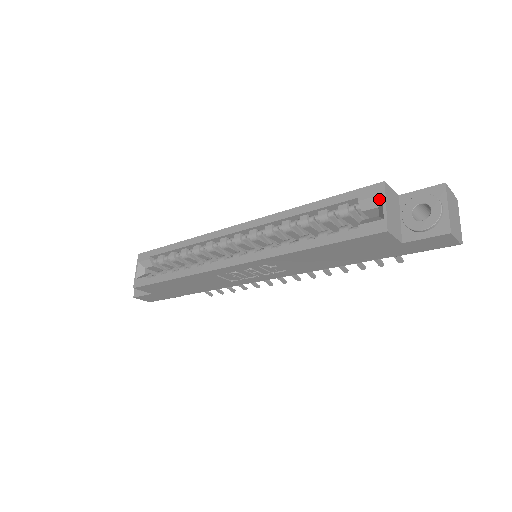
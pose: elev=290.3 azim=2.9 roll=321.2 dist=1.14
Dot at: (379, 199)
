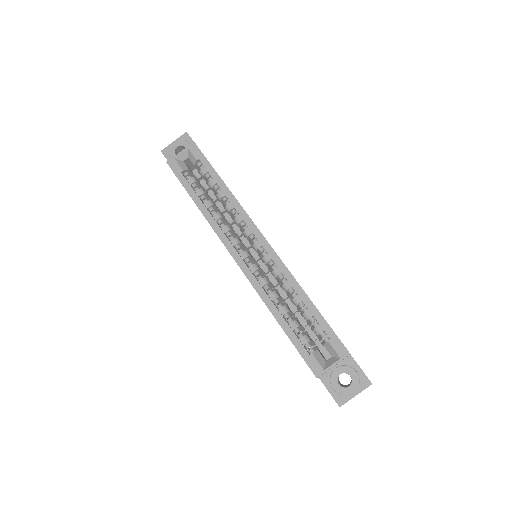
Dot at: (337, 356)
